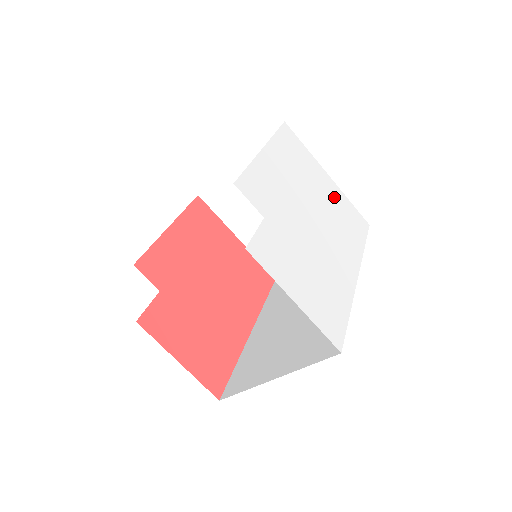
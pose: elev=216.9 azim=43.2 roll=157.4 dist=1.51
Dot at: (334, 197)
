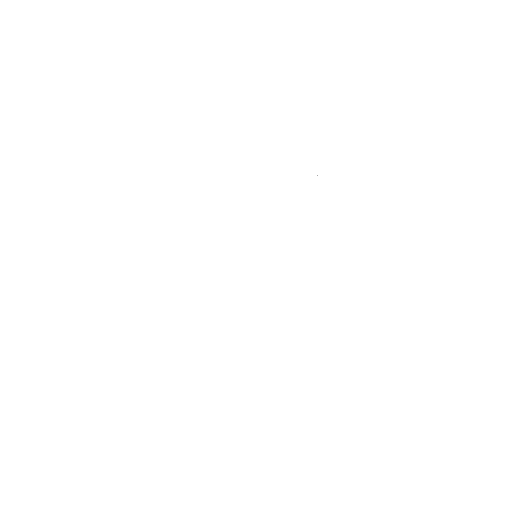
Dot at: (260, 182)
